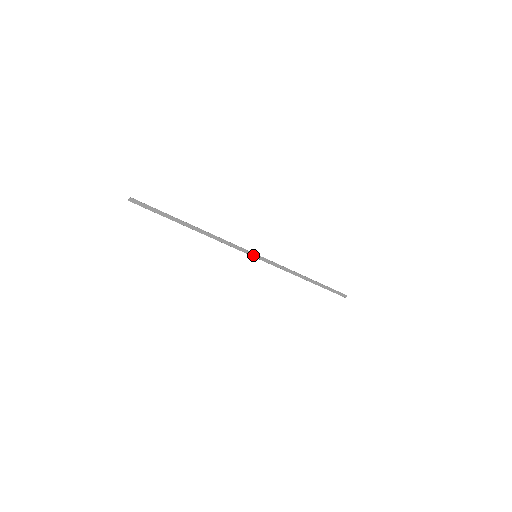
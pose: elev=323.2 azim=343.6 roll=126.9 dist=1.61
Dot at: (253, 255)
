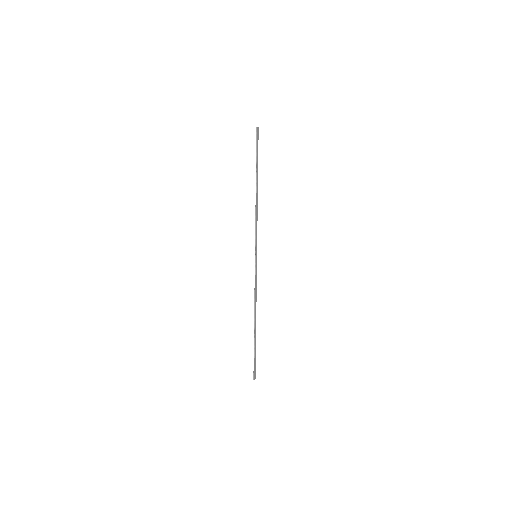
Dot at: (256, 253)
